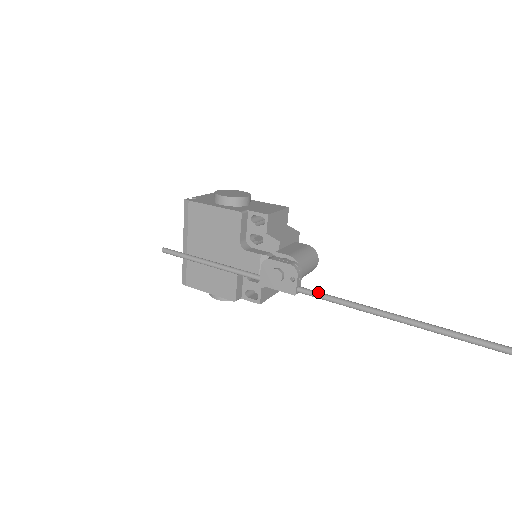
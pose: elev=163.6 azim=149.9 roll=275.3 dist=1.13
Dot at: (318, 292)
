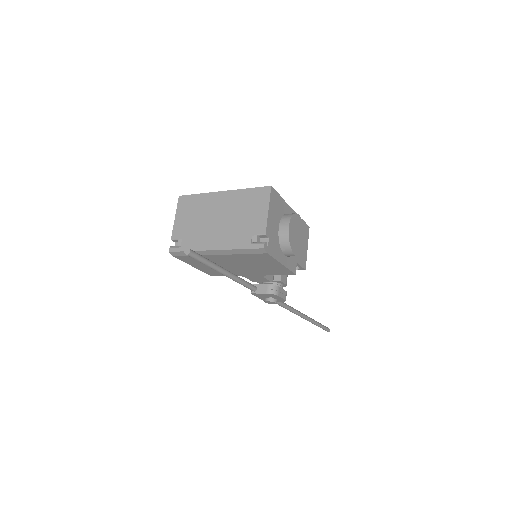
Dot at: (279, 302)
